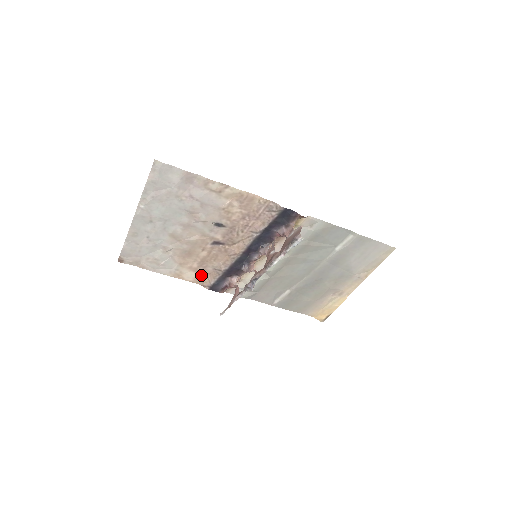
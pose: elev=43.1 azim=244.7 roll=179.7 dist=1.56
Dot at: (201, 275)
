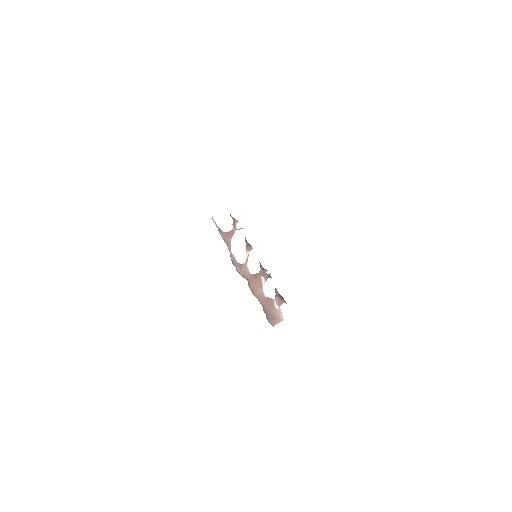
Dot at: occluded
